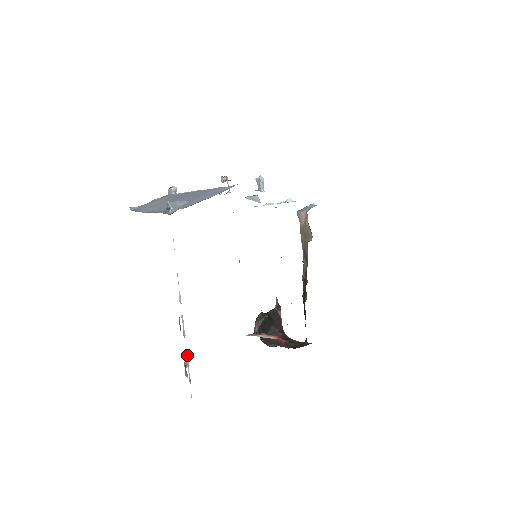
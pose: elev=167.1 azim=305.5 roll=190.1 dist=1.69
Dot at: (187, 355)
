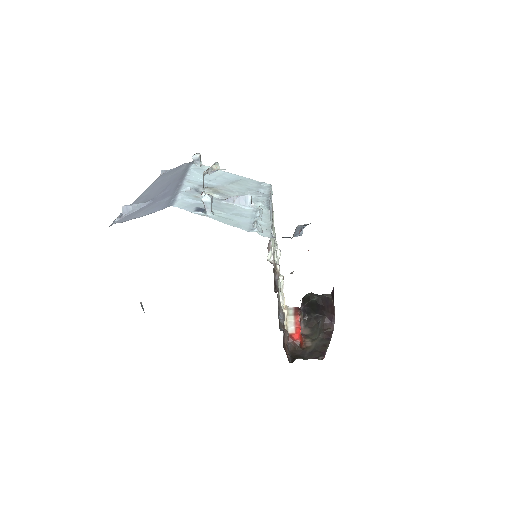
Dot at: occluded
